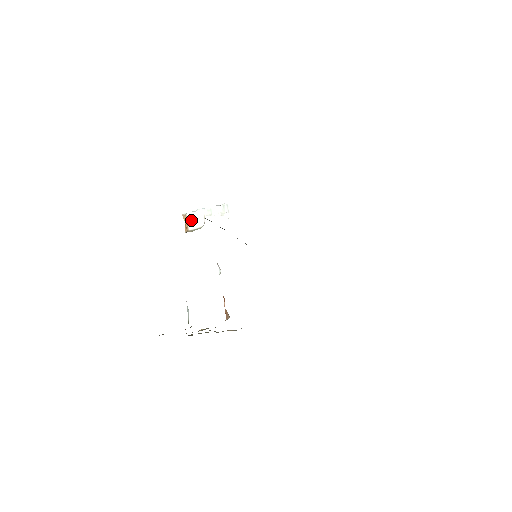
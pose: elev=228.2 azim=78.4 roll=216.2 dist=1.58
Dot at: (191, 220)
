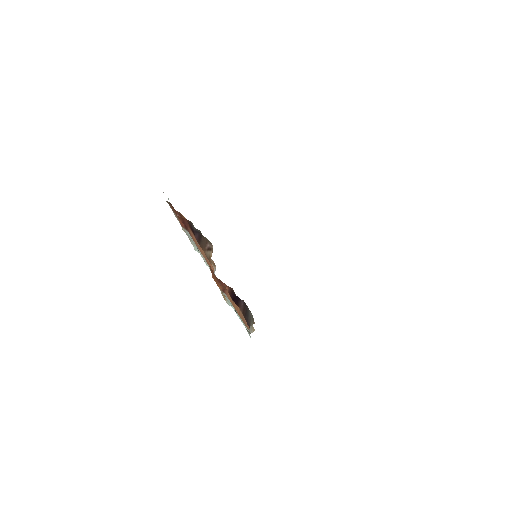
Dot at: occluded
